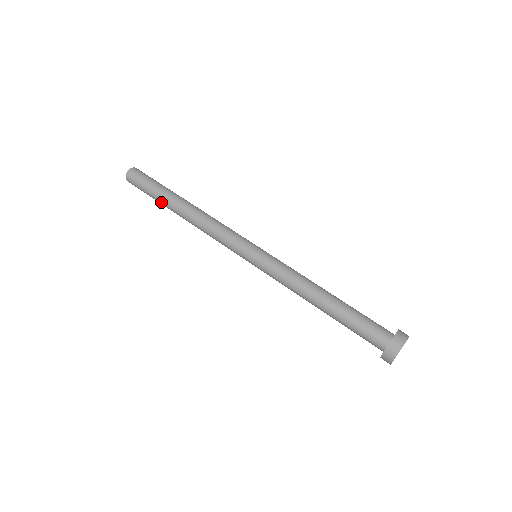
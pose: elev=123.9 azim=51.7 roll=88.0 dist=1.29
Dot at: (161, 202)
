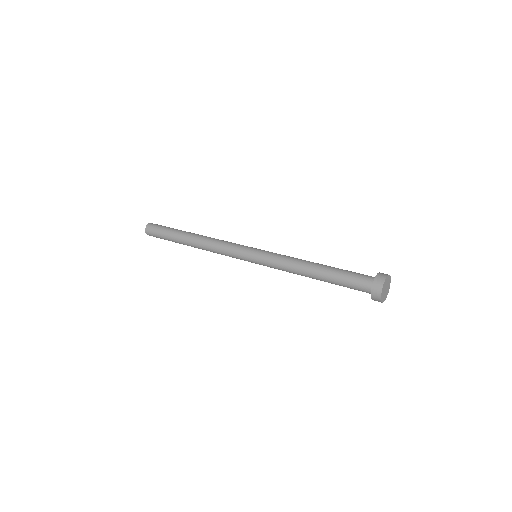
Dot at: (175, 235)
